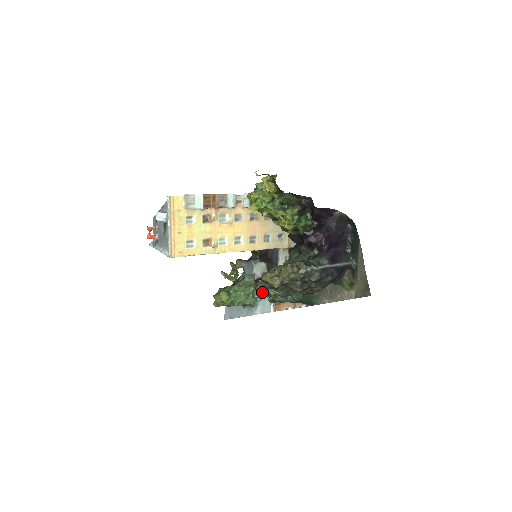
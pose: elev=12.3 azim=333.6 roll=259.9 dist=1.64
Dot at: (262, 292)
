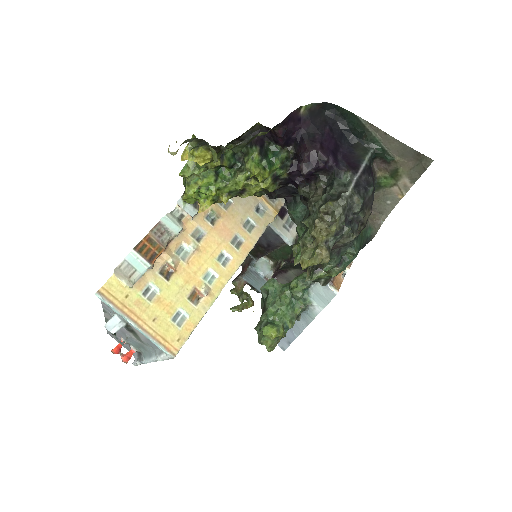
Dot at: (302, 285)
